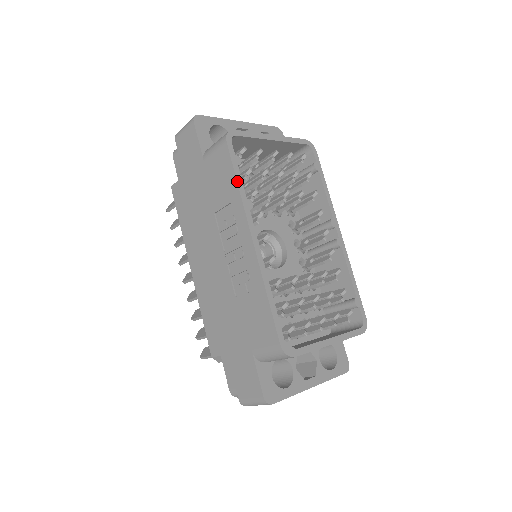
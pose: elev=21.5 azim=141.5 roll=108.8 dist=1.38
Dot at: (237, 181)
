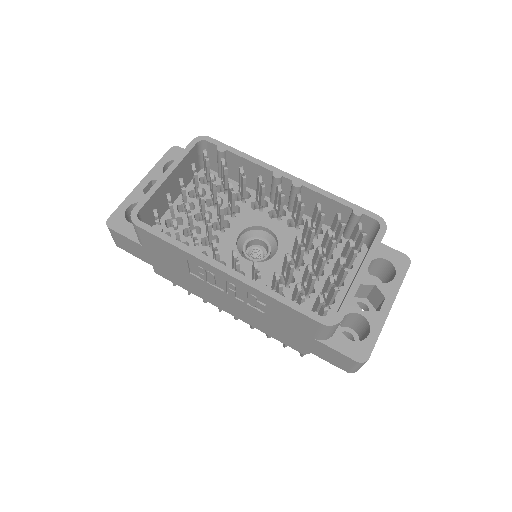
Dot at: (172, 244)
